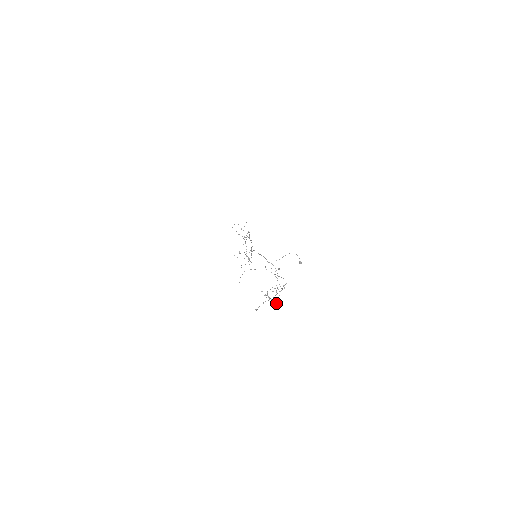
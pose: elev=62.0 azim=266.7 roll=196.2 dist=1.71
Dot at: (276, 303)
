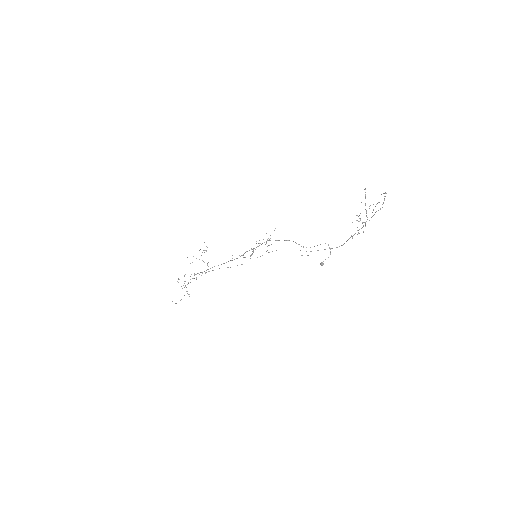
Dot at: occluded
